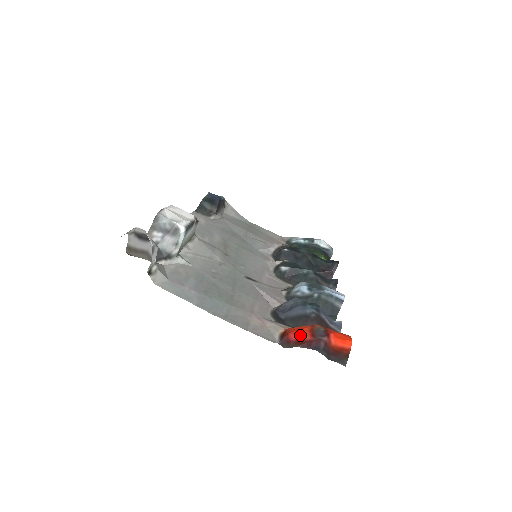
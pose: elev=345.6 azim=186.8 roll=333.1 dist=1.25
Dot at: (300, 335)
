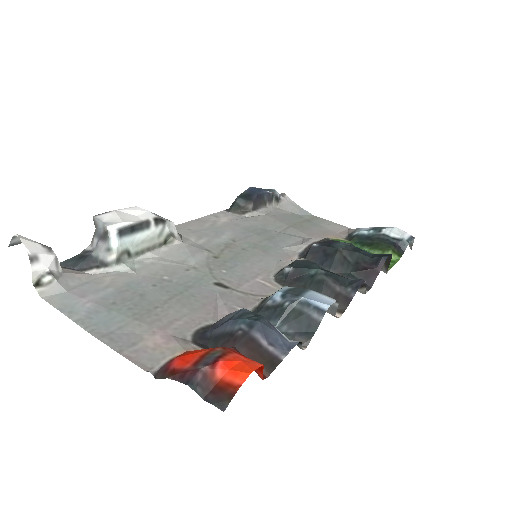
Dot at: (182, 361)
